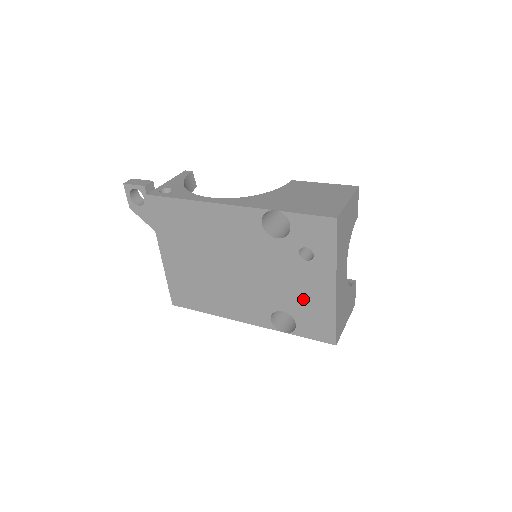
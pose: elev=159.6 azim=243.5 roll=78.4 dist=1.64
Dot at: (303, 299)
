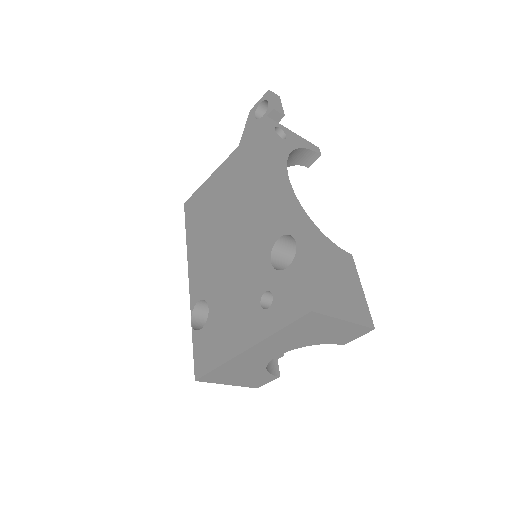
Dot at: (225, 322)
